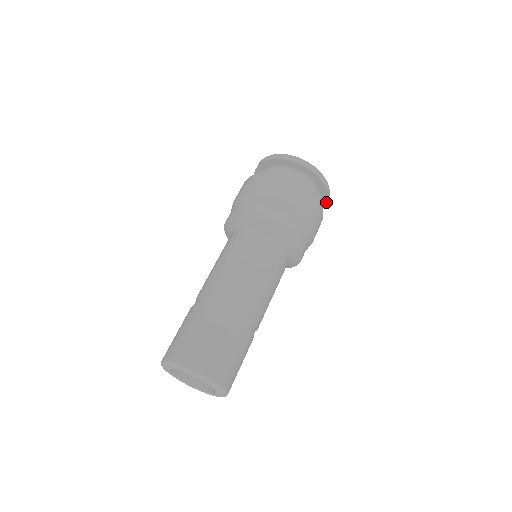
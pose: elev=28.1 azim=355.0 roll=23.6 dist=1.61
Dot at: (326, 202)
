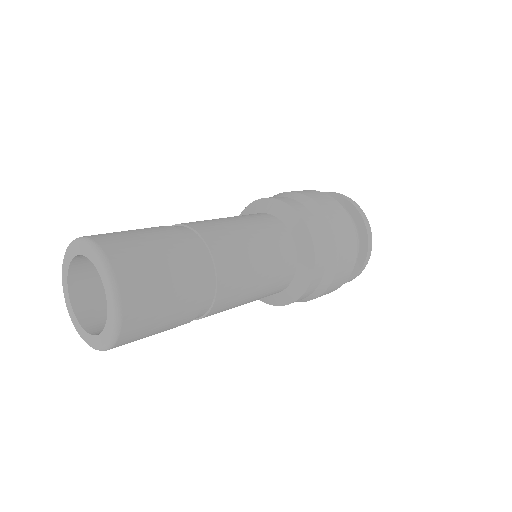
Dot at: (351, 278)
